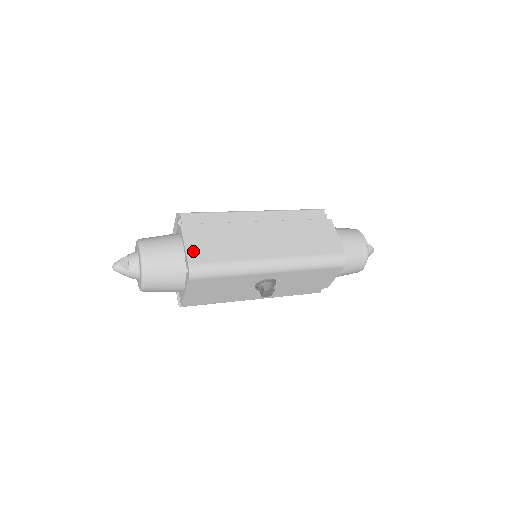
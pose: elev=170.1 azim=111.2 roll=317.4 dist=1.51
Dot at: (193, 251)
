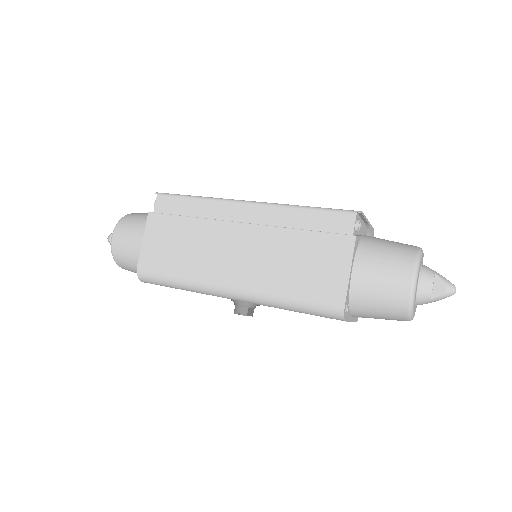
Dot at: (147, 252)
